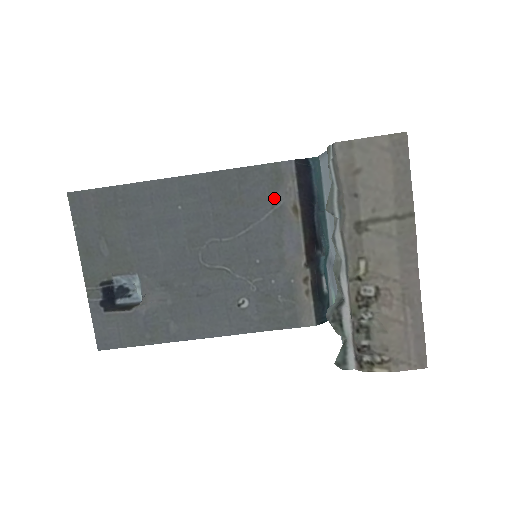
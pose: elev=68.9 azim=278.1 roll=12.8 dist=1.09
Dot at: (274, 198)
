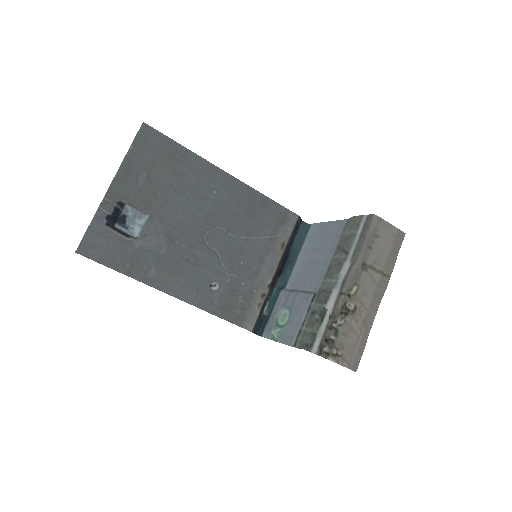
Dot at: (275, 230)
